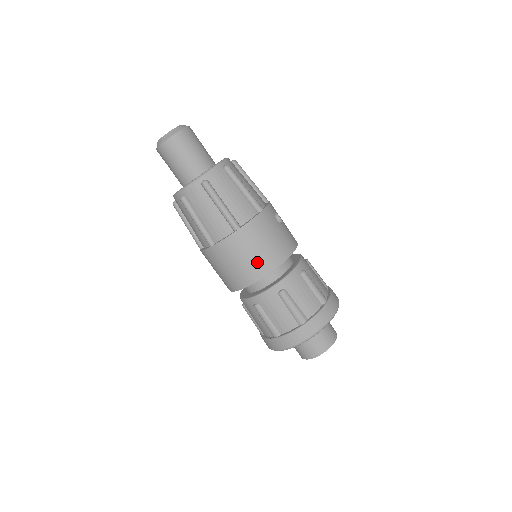
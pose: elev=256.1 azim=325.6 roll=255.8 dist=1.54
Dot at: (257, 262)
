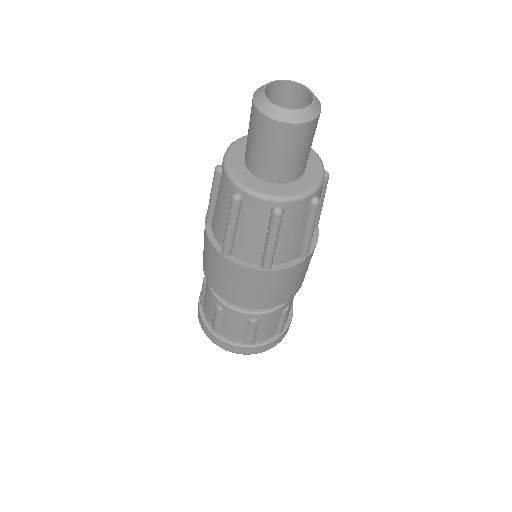
Dot at: (257, 298)
